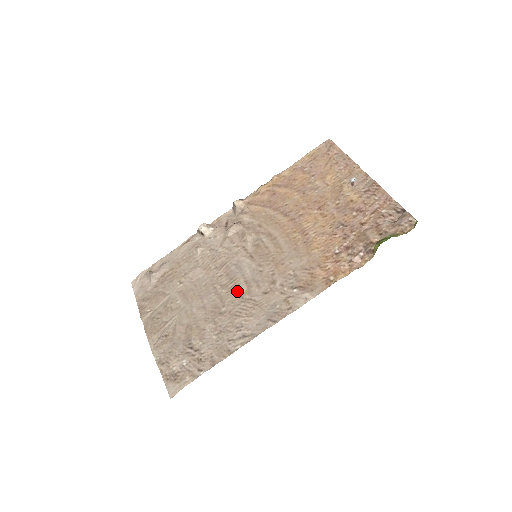
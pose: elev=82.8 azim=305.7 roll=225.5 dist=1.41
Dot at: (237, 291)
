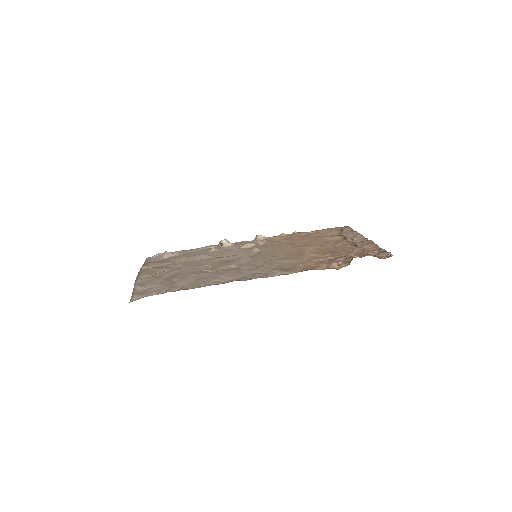
Dot at: (229, 266)
